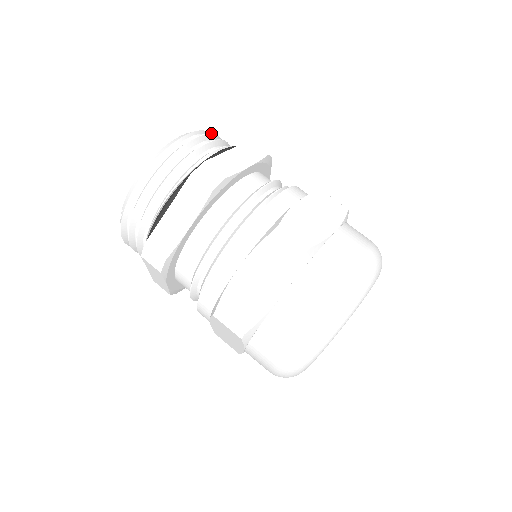
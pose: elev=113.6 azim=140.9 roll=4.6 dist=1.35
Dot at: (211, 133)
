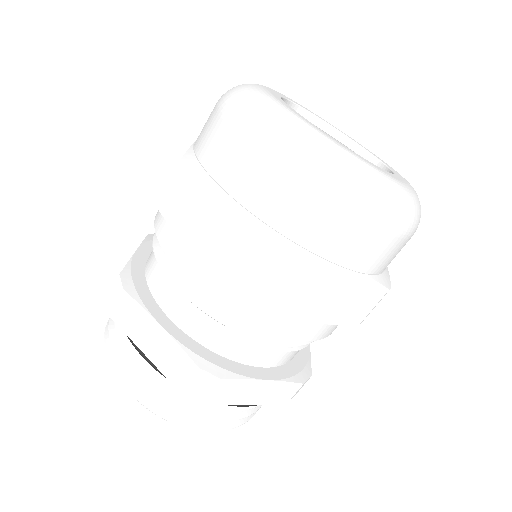
Dot at: occluded
